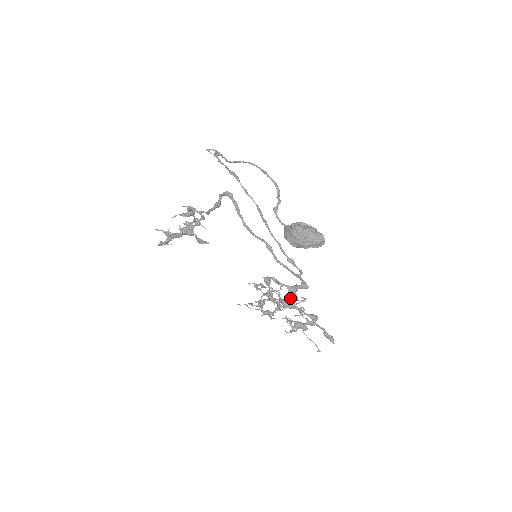
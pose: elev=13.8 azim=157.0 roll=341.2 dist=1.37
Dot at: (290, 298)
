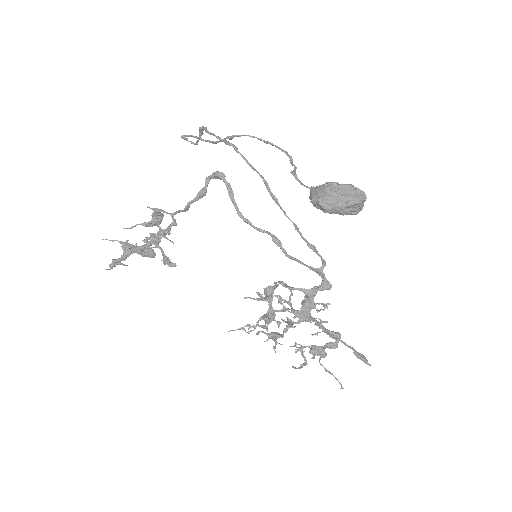
Dot at: (311, 302)
